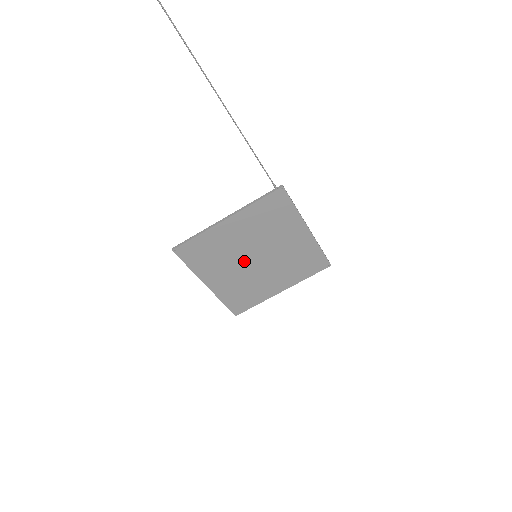
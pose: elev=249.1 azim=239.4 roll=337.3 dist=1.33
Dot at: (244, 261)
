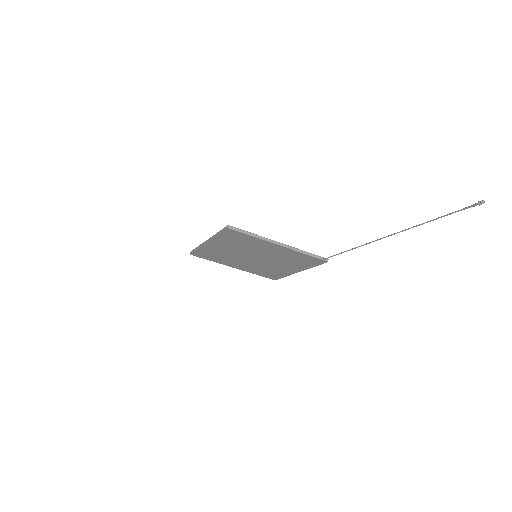
Dot at: (247, 254)
